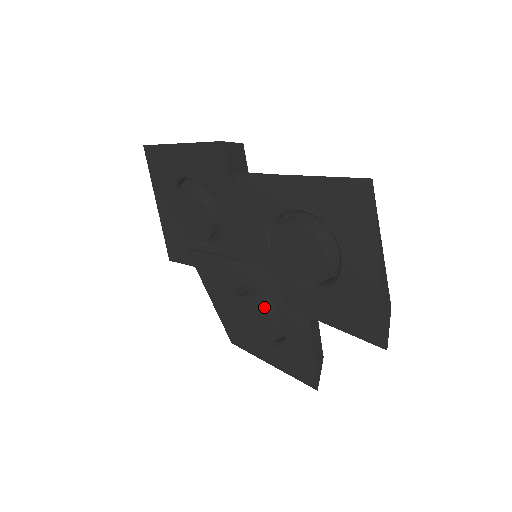
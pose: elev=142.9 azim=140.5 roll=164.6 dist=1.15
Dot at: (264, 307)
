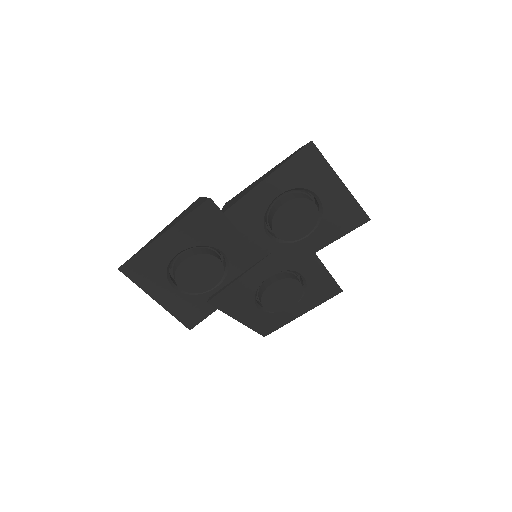
Dot at: (286, 278)
